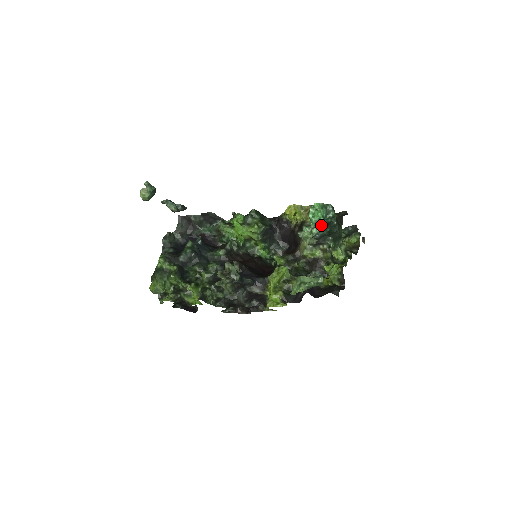
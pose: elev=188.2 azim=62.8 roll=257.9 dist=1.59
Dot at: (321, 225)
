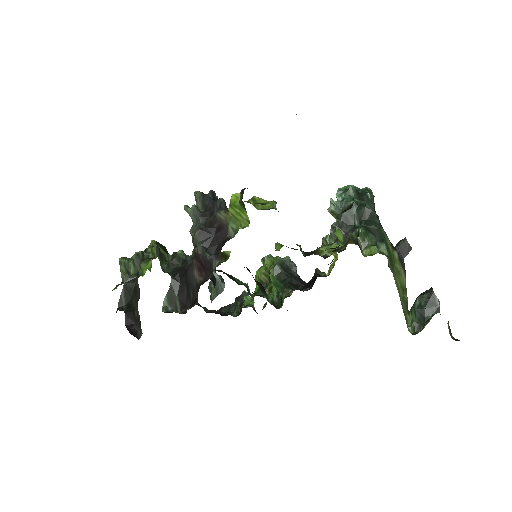
Dot at: (347, 192)
